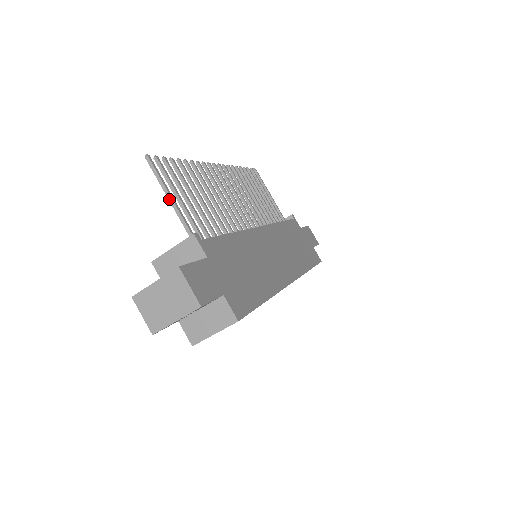
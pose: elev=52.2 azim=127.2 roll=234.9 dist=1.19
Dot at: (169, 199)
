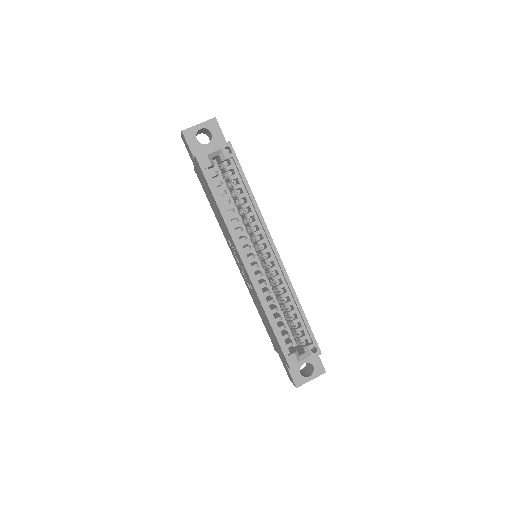
Dot at: occluded
